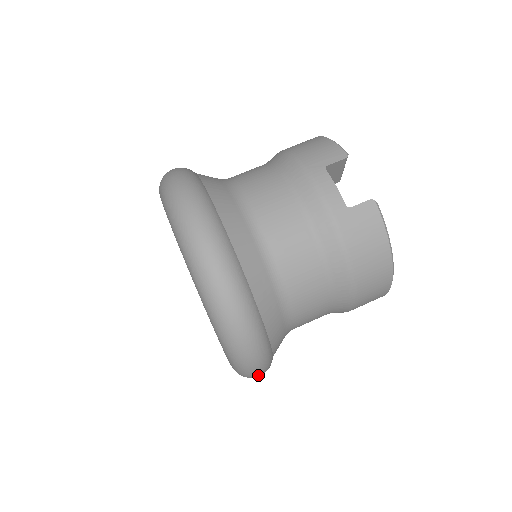
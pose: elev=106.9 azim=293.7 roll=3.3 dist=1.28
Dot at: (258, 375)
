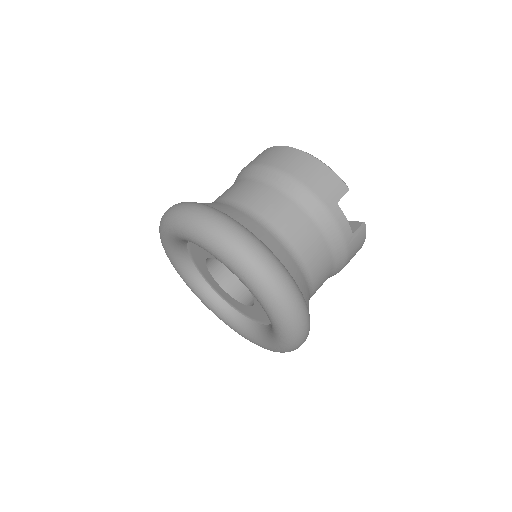
Dot at: occluded
